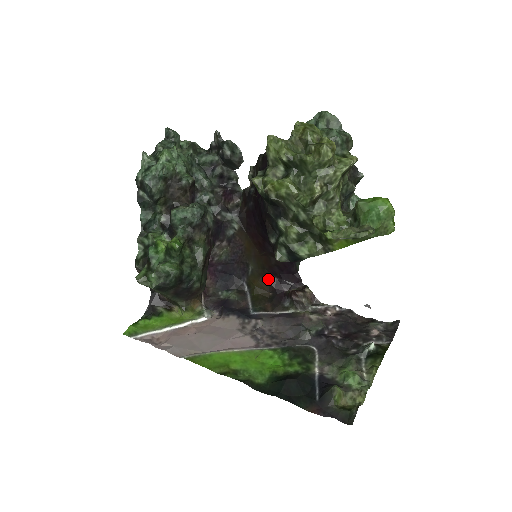
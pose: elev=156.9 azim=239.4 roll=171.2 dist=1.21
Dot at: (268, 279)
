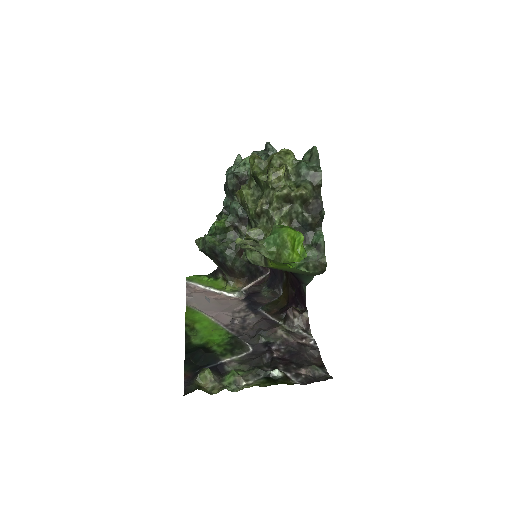
Dot at: (289, 291)
